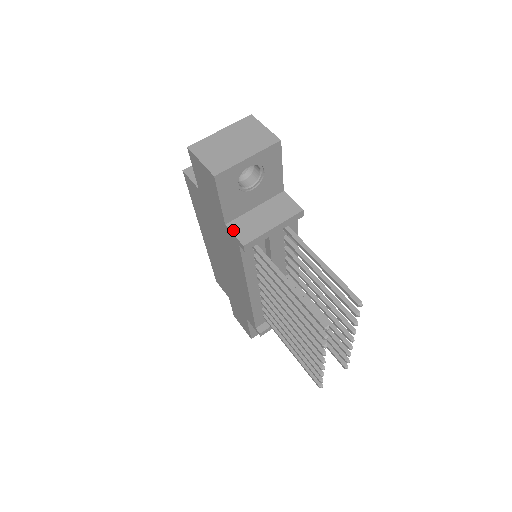
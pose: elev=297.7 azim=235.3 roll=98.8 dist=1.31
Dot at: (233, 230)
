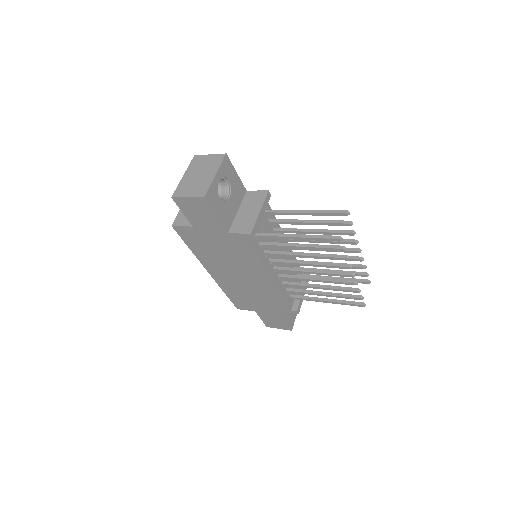
Dot at: (236, 232)
